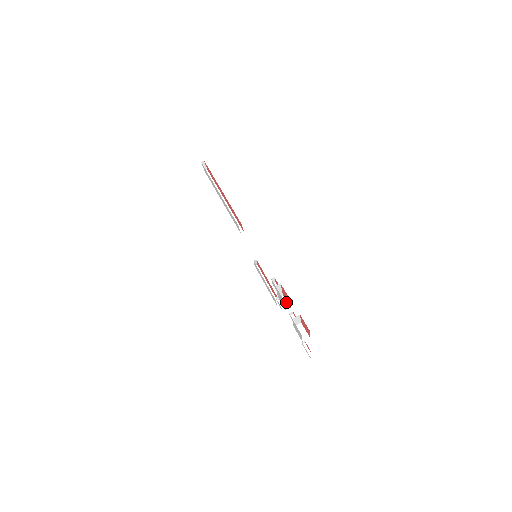
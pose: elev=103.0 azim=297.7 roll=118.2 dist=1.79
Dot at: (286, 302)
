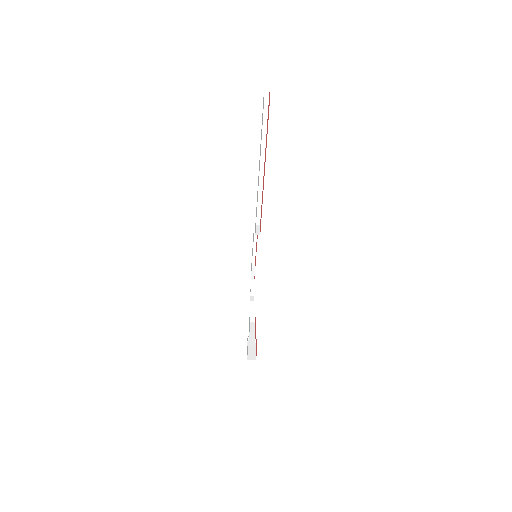
Dot at: (255, 317)
